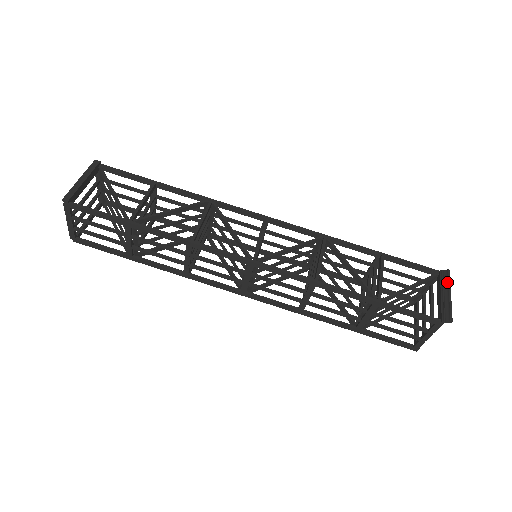
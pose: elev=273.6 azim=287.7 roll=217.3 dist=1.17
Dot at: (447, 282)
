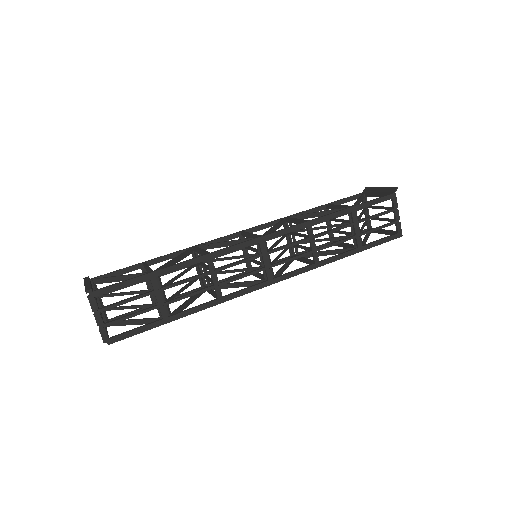
Dot at: (372, 188)
